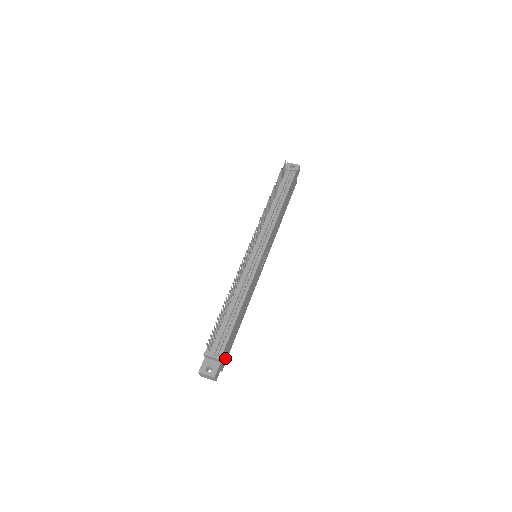
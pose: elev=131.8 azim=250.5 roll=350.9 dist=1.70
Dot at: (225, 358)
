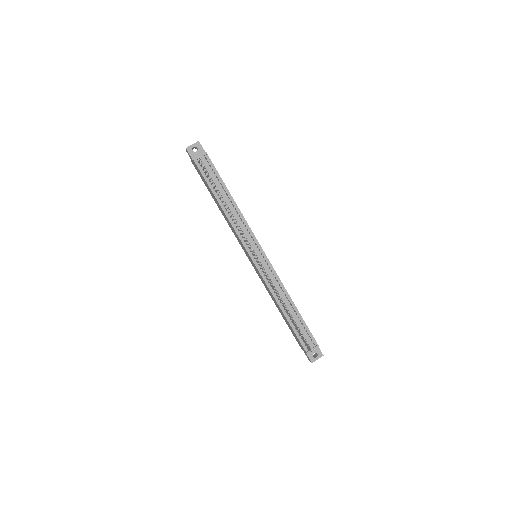
Dot at: occluded
